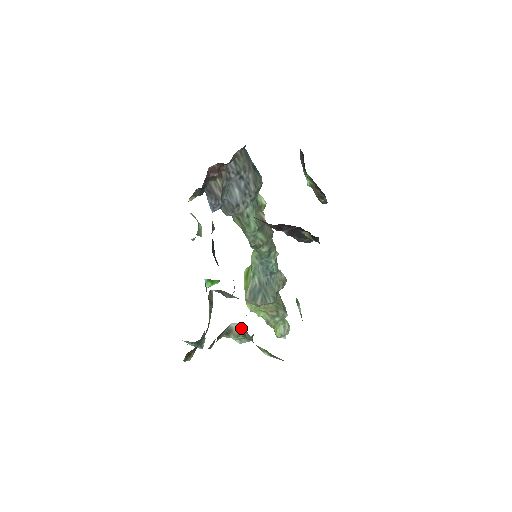
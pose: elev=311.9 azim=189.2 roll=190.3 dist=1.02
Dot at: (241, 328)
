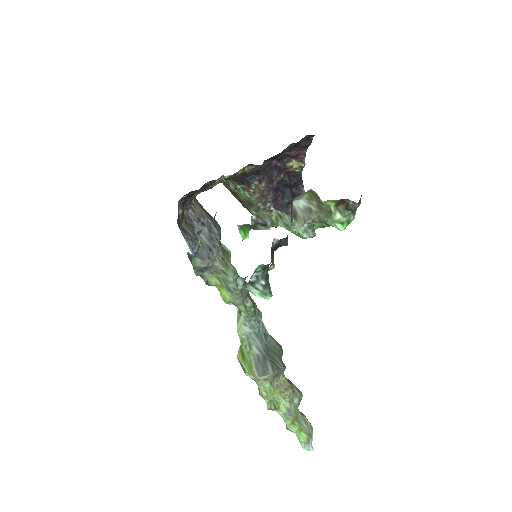
Dot at: (303, 205)
